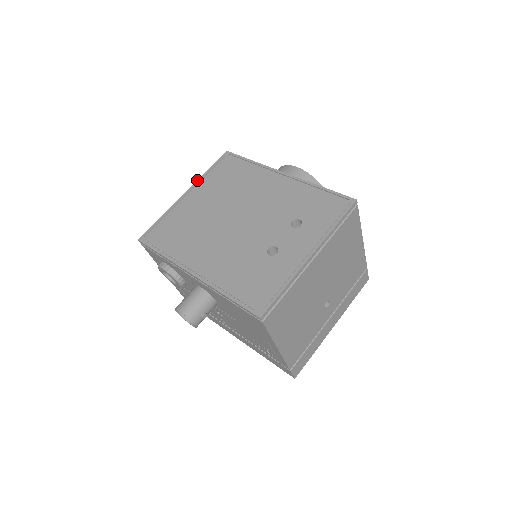
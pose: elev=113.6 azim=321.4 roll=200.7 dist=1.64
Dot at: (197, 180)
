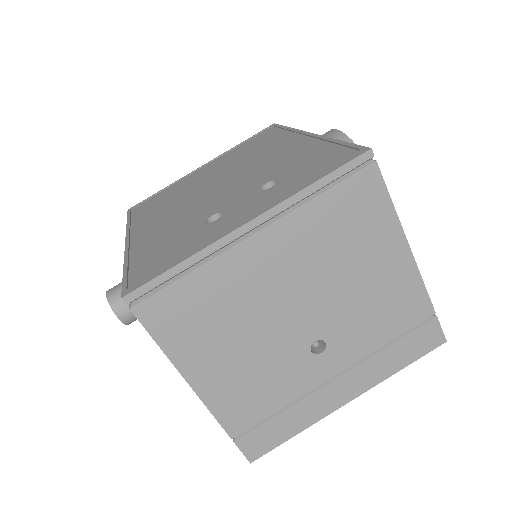
Dot at: occluded
